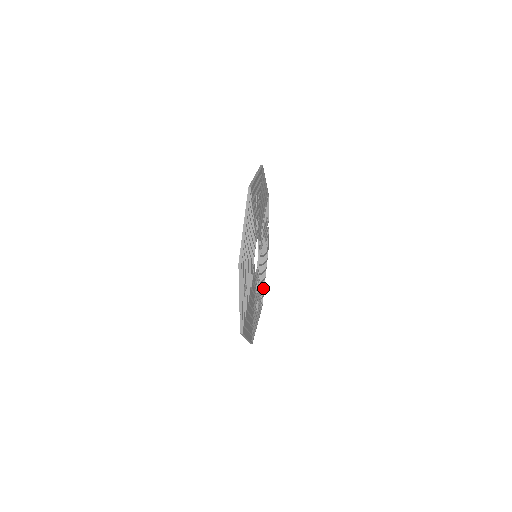
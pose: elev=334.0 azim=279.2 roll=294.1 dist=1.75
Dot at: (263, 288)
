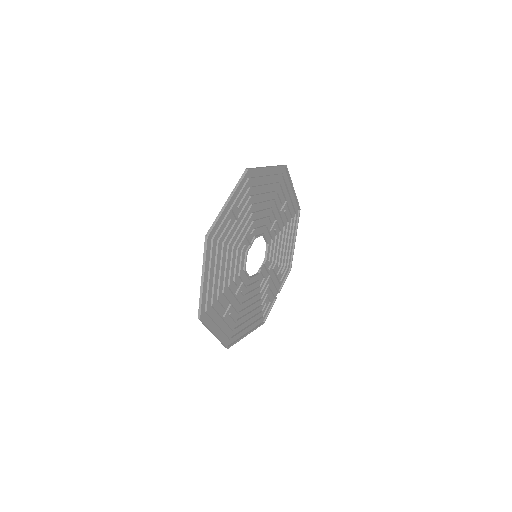
Dot at: (240, 333)
